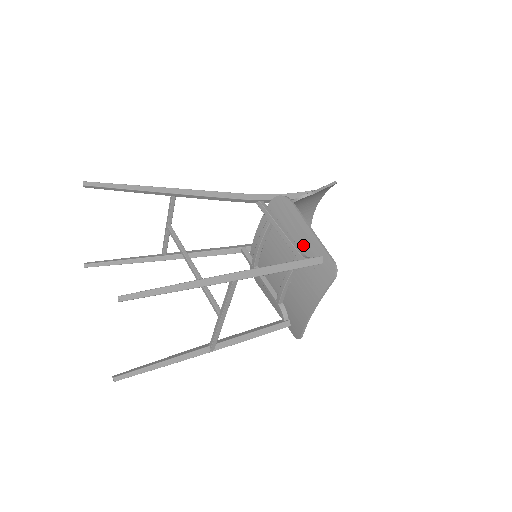
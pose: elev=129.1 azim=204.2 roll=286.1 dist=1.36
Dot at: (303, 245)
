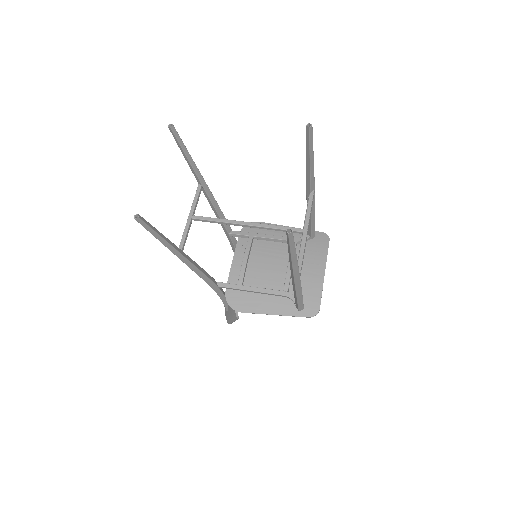
Dot at: occluded
